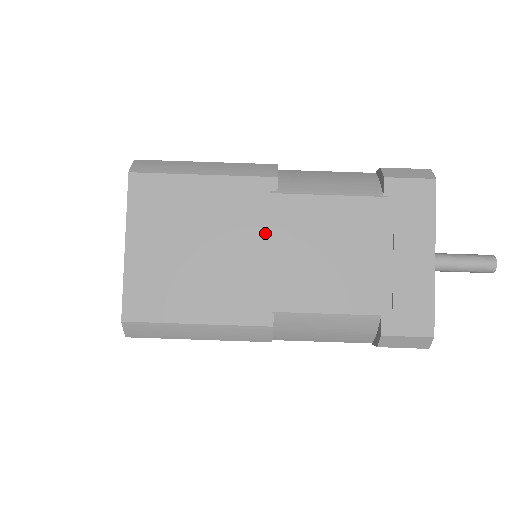
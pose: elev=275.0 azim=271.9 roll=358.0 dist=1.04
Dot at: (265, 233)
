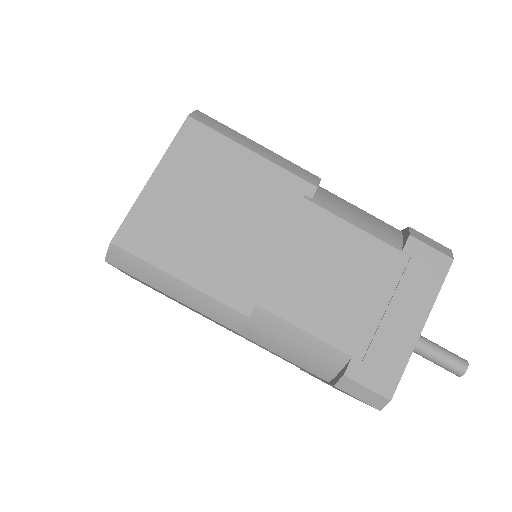
Dot at: (283, 230)
